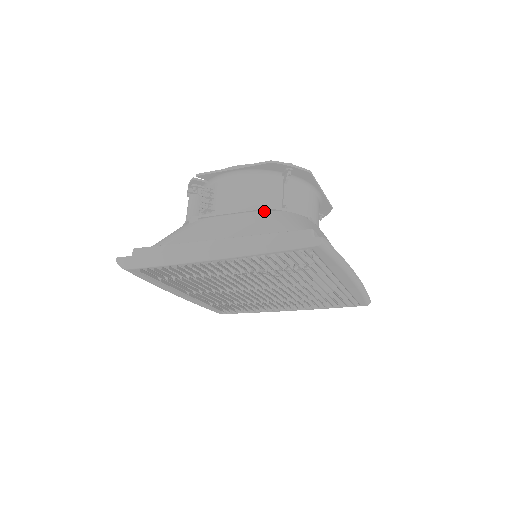
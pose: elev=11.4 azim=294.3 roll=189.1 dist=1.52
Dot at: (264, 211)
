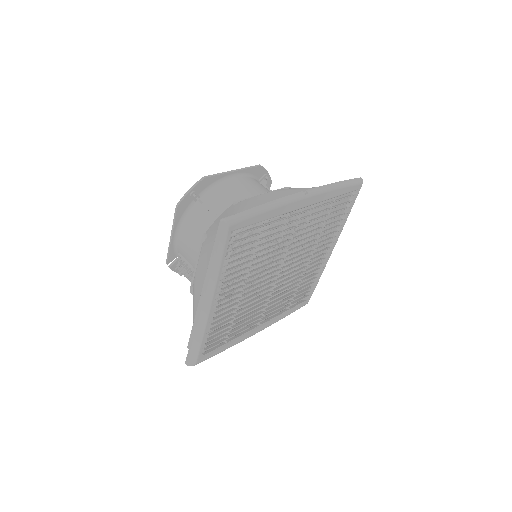
Dot at: (205, 238)
